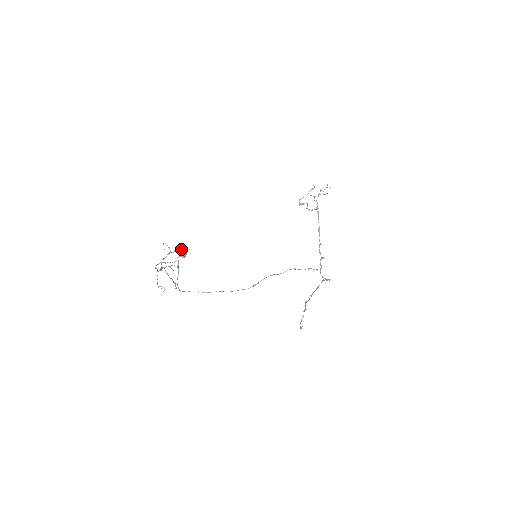
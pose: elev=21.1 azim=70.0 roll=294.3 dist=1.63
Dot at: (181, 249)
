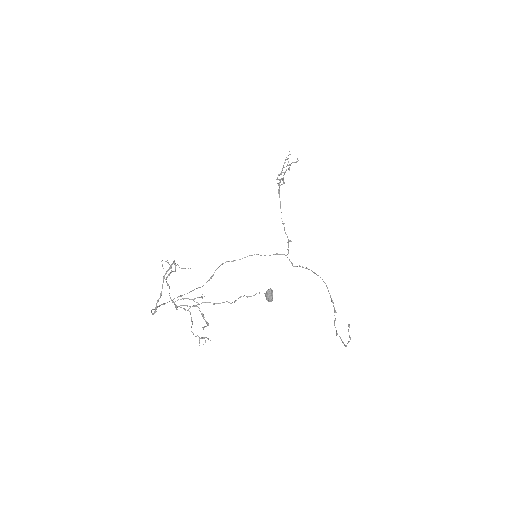
Dot at: (271, 291)
